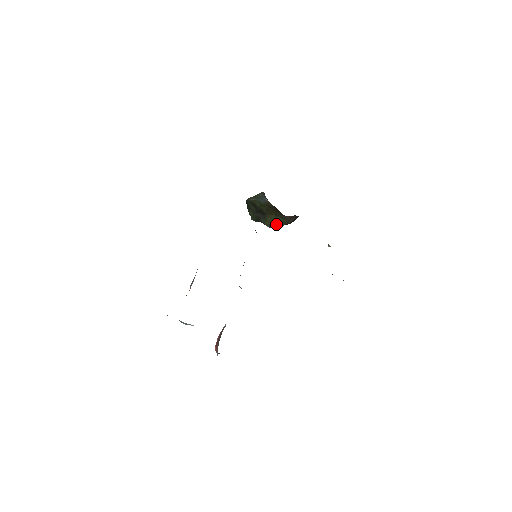
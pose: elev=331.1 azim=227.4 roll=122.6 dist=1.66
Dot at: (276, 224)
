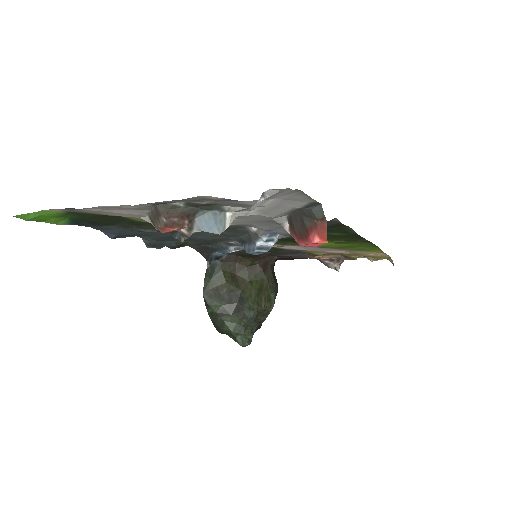
Dot at: (263, 296)
